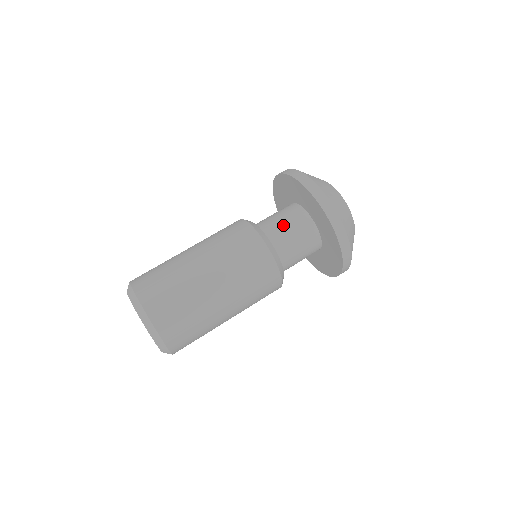
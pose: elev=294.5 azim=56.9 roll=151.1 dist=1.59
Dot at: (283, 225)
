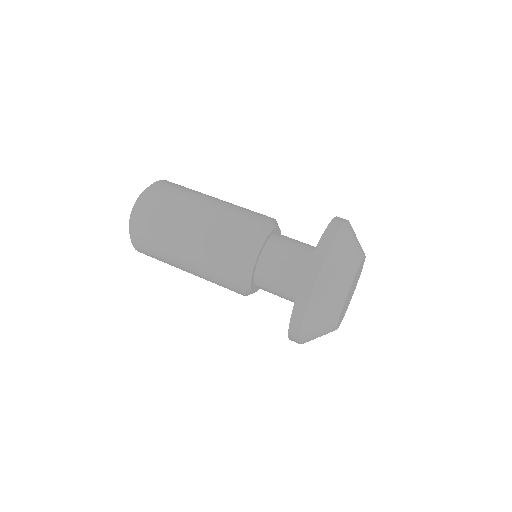
Dot at: occluded
